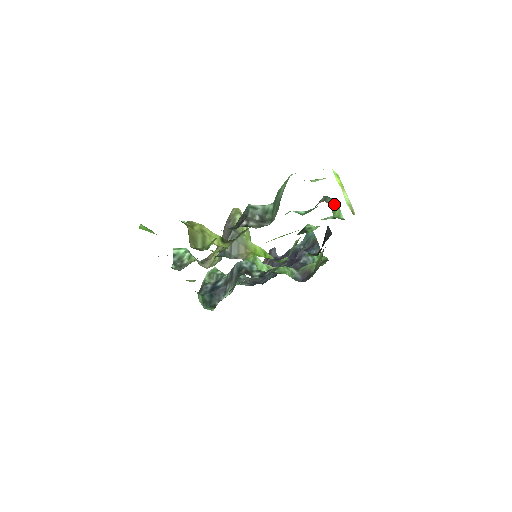
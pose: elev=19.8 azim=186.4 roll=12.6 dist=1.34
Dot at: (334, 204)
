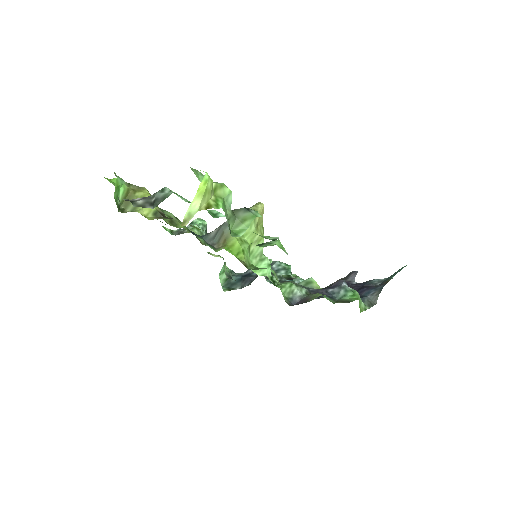
Dot at: (245, 218)
